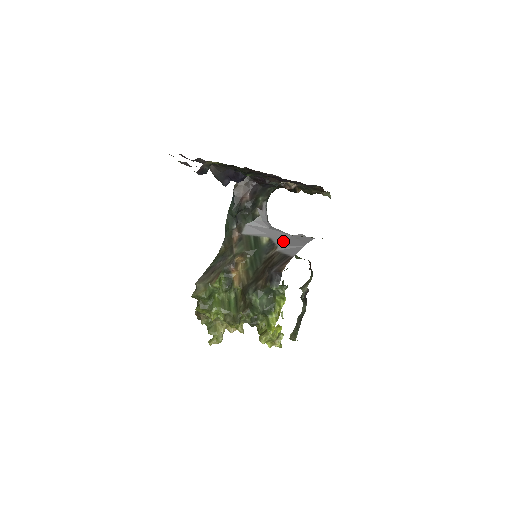
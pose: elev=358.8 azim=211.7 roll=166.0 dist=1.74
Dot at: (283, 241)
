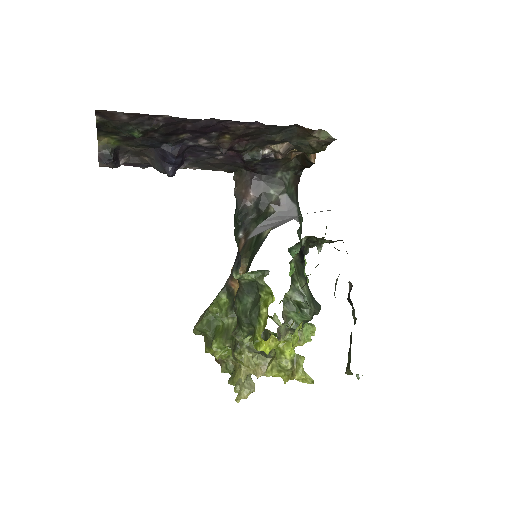
Dot at: occluded
